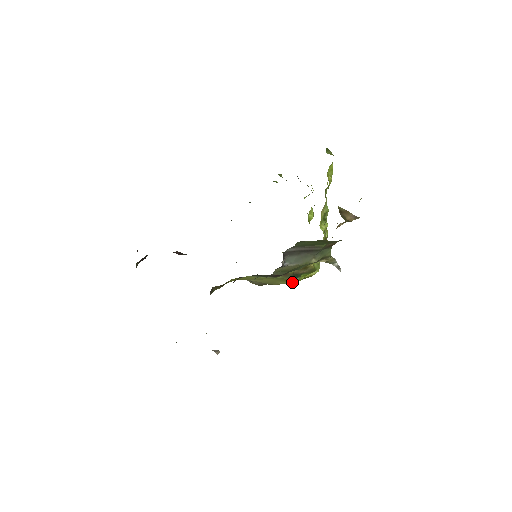
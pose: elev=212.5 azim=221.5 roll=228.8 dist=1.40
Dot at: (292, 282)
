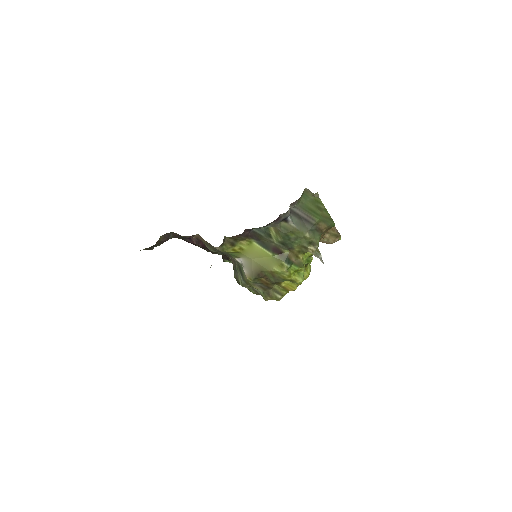
Dot at: (283, 269)
